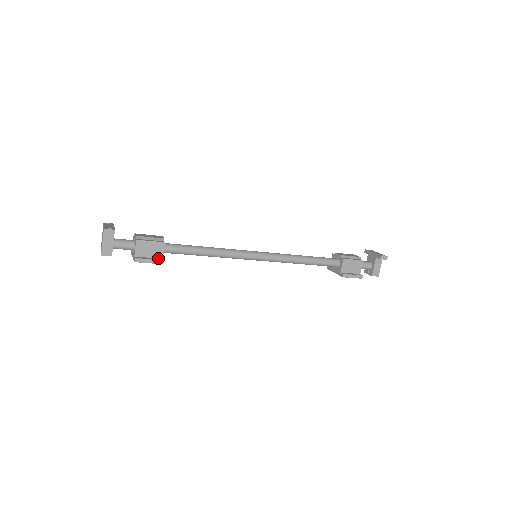
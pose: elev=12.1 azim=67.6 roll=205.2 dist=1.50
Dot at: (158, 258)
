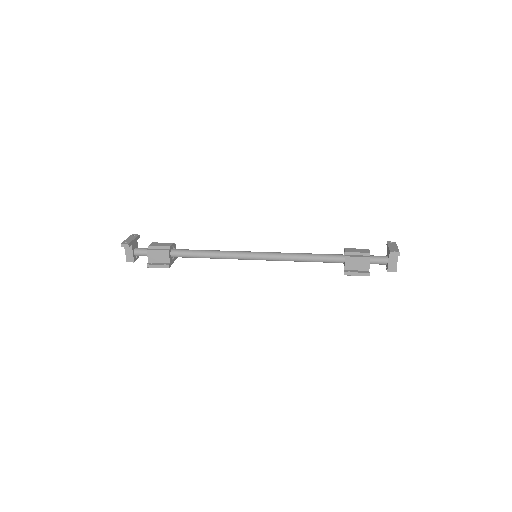
Dot at: (166, 263)
